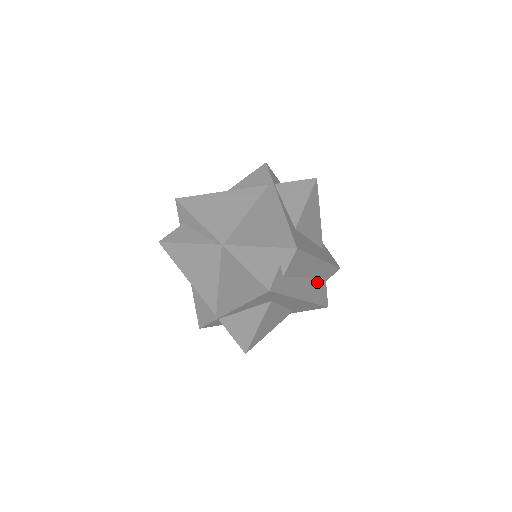
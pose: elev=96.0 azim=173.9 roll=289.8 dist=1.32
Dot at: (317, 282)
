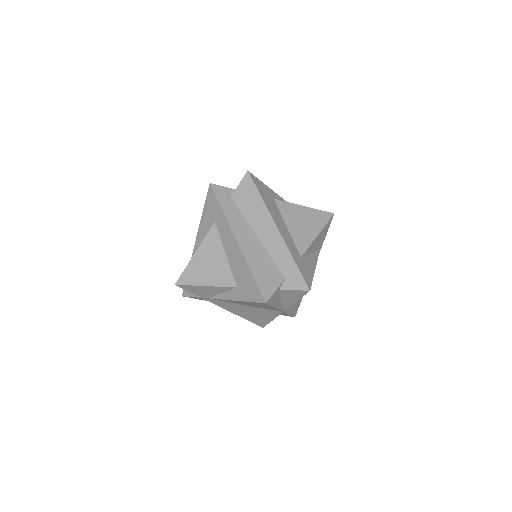
Dot at: (269, 261)
